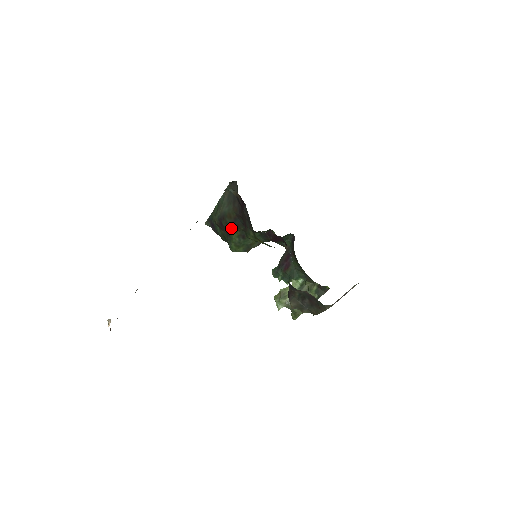
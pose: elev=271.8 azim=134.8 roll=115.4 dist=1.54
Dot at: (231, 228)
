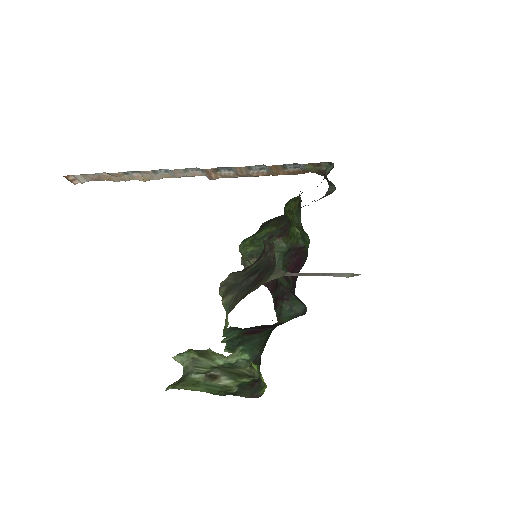
Dot at: (272, 223)
